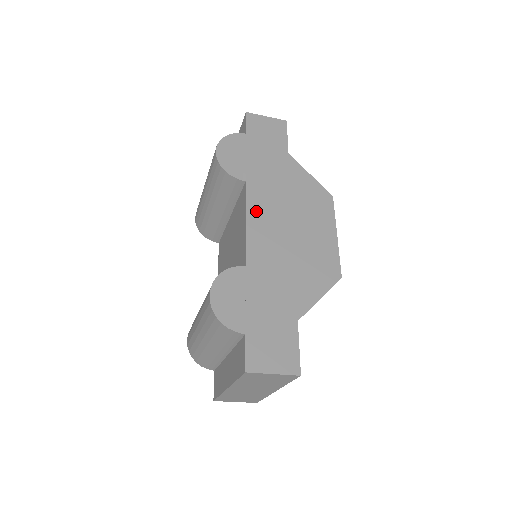
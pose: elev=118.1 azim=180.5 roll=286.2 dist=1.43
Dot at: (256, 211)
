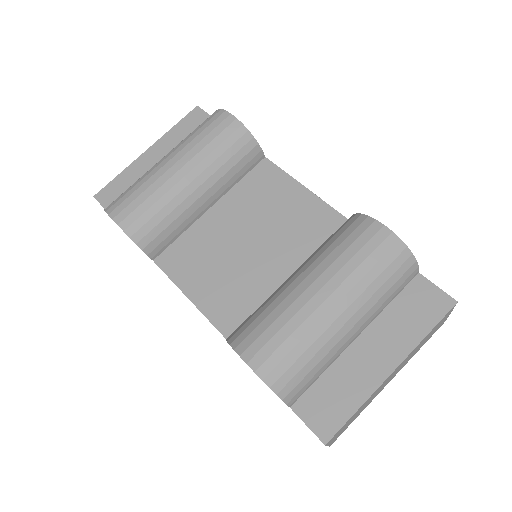
Dot at: occluded
